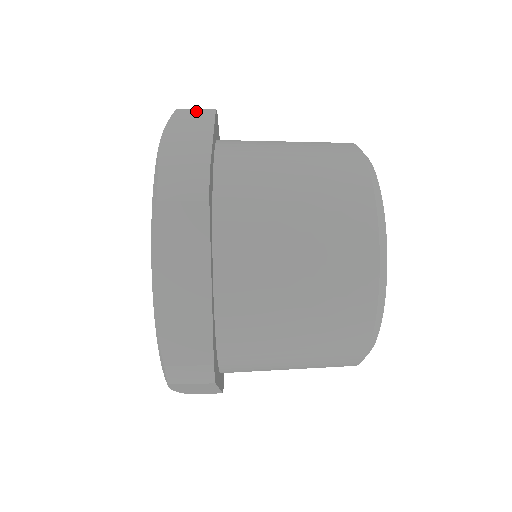
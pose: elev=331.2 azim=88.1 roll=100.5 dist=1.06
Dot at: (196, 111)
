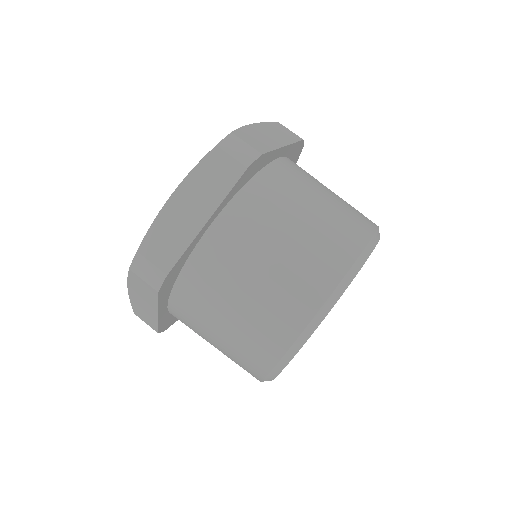
Dot at: (289, 131)
